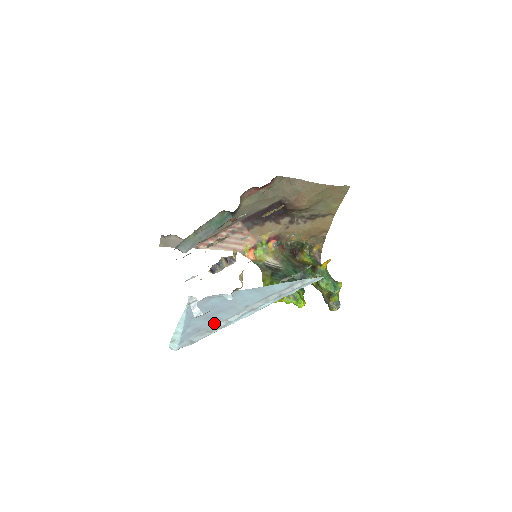
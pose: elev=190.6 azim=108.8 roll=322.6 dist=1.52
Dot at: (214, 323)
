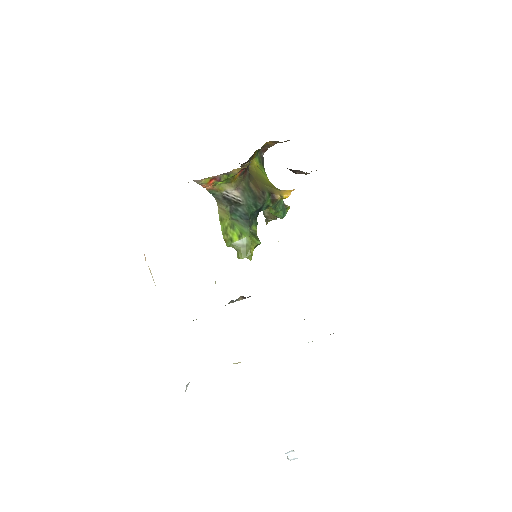
Dot at: occluded
